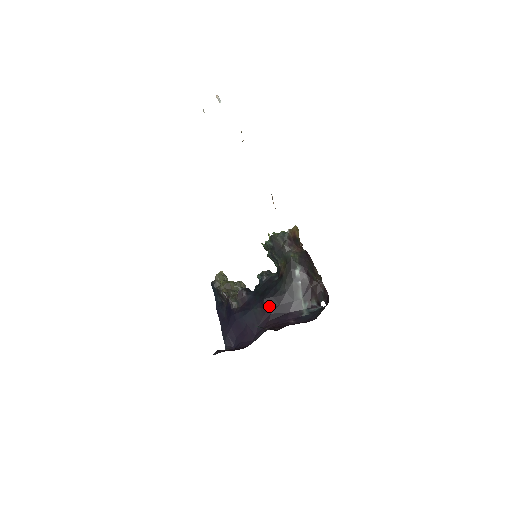
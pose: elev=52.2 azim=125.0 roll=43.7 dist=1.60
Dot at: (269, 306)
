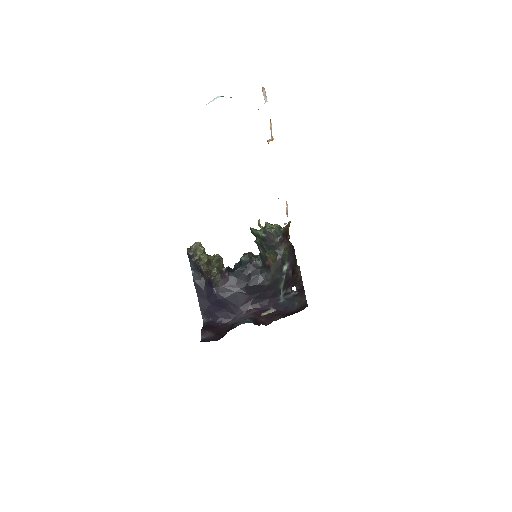
Dot at: (252, 292)
